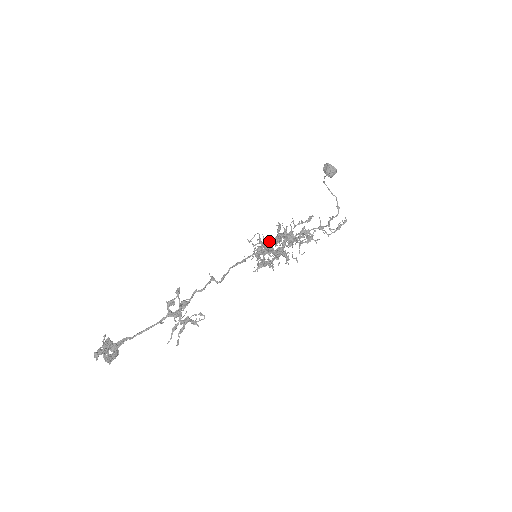
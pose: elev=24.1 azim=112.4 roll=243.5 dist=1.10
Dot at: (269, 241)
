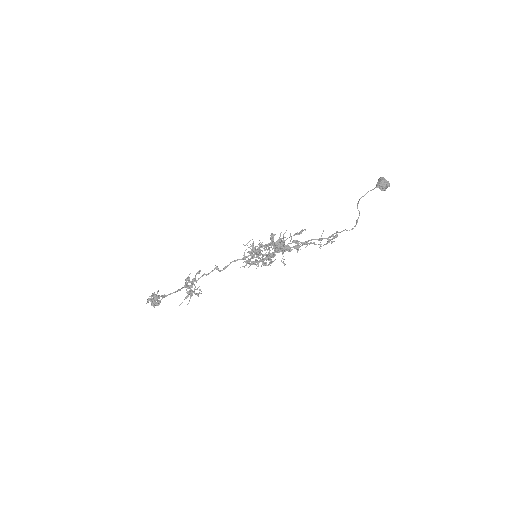
Dot at: (260, 246)
